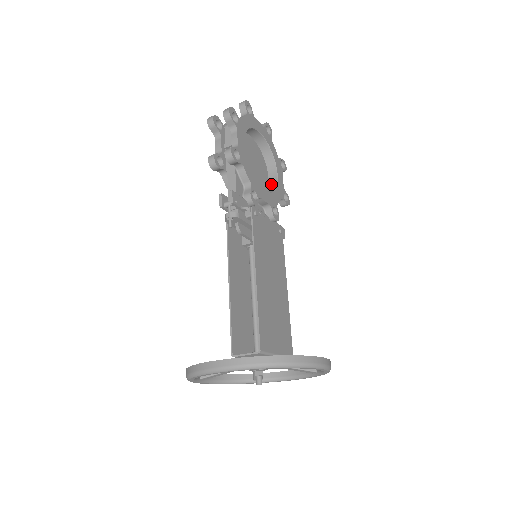
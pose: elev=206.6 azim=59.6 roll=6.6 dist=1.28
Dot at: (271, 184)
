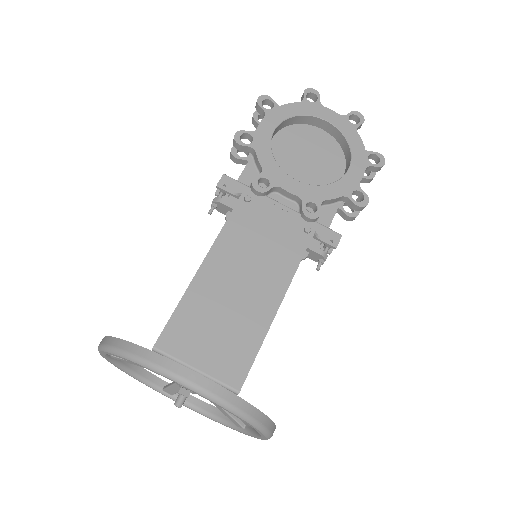
Dot at: occluded
